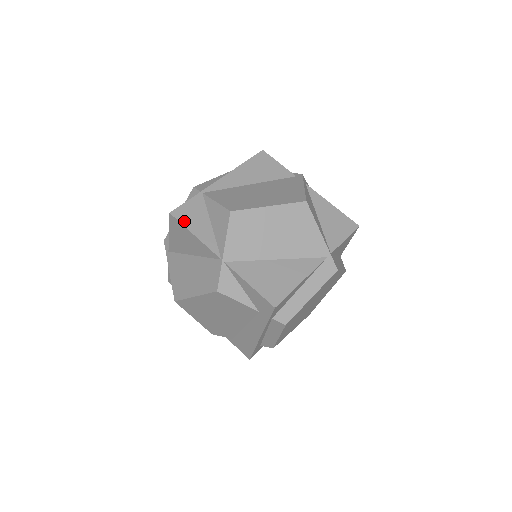
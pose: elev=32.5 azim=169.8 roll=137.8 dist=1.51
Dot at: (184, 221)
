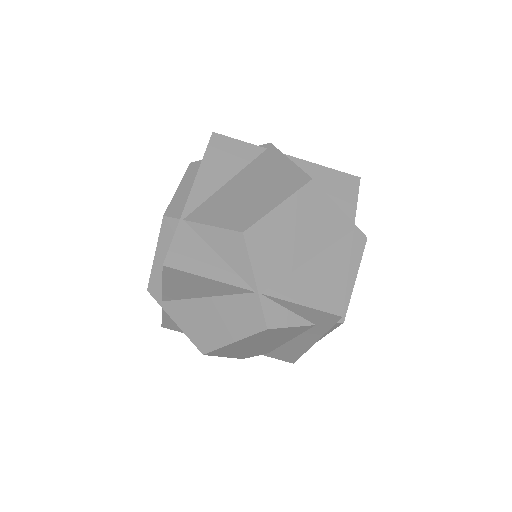
Dot at: (186, 267)
